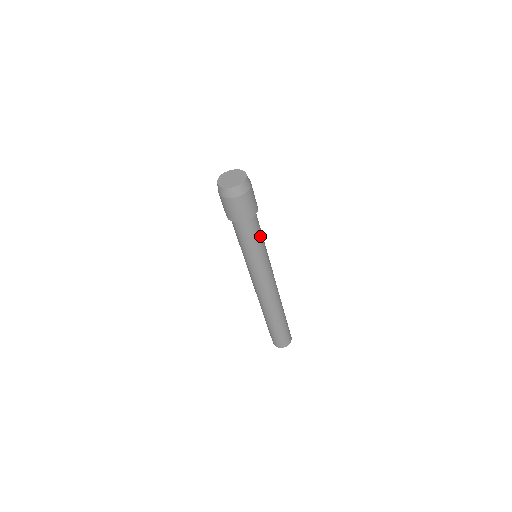
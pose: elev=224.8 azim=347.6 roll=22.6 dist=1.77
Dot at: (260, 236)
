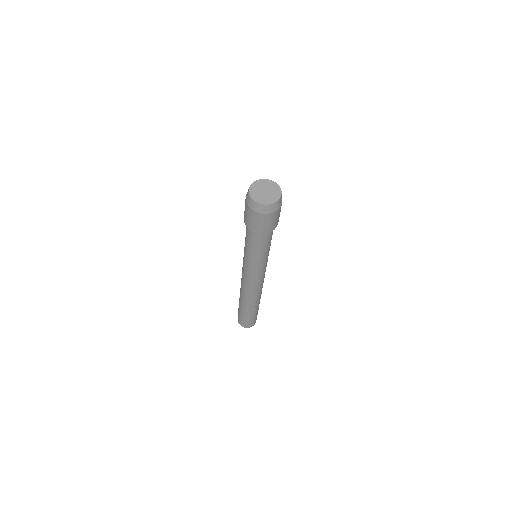
Dot at: occluded
